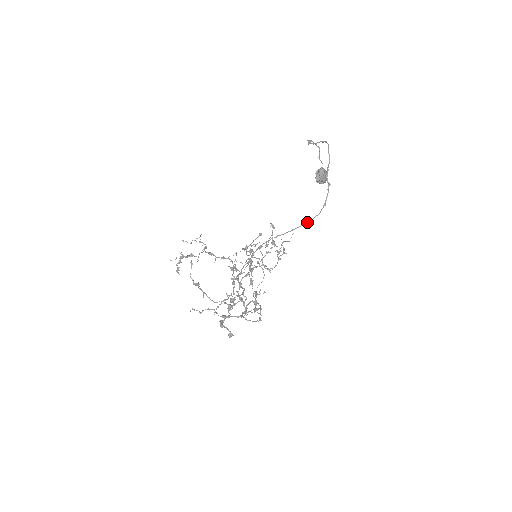
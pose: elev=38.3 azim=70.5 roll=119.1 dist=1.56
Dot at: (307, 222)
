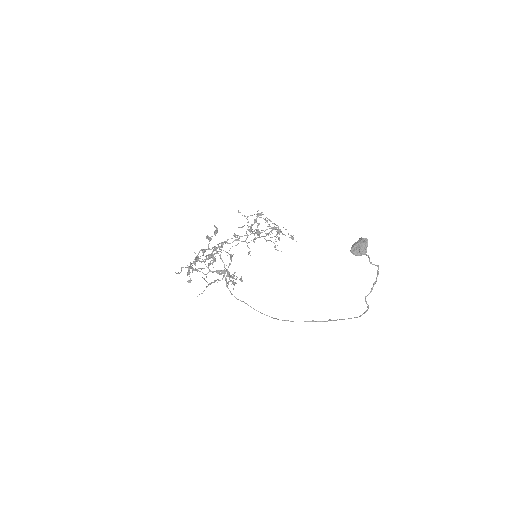
Dot at: occluded
